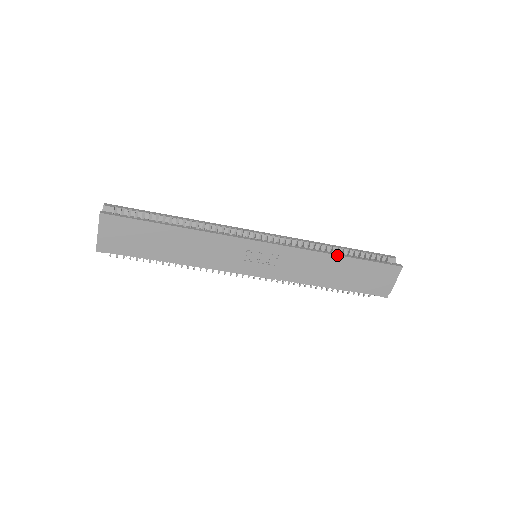
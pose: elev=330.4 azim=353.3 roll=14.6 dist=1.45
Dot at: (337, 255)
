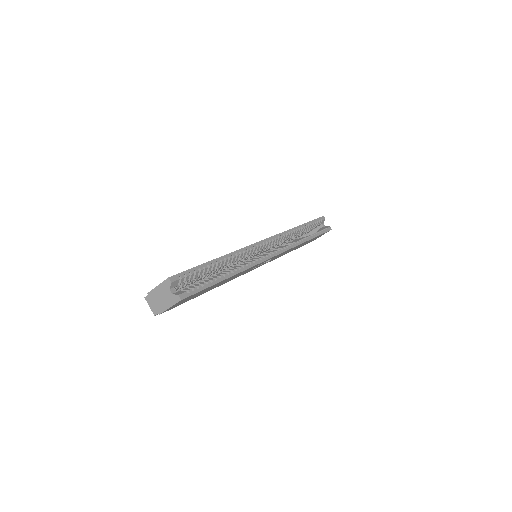
Dot at: occluded
